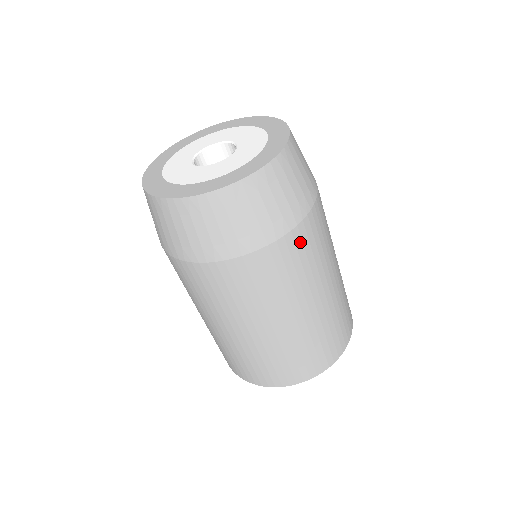
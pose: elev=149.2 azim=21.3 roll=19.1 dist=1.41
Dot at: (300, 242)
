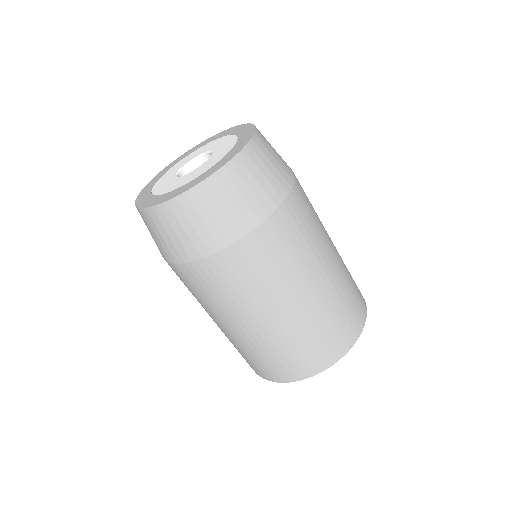
Dot at: (301, 188)
